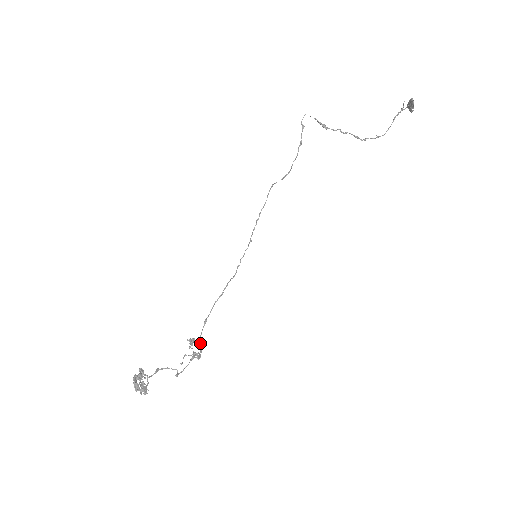
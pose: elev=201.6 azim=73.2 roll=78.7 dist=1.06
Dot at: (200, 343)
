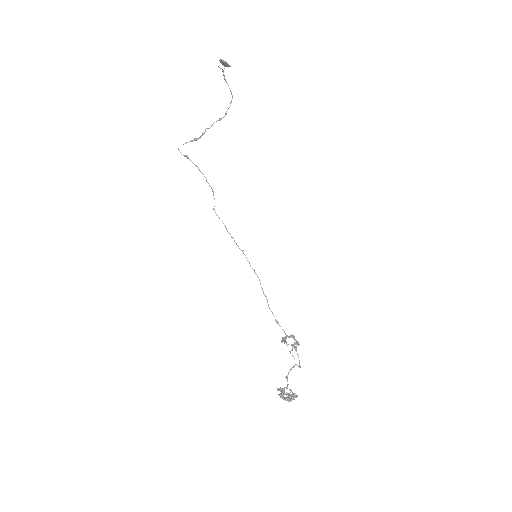
Dot at: (289, 336)
